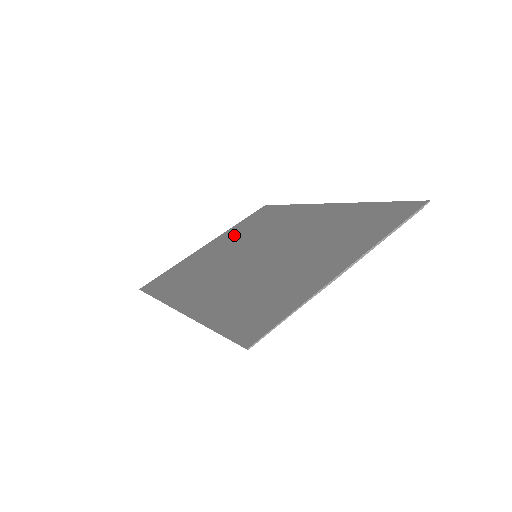
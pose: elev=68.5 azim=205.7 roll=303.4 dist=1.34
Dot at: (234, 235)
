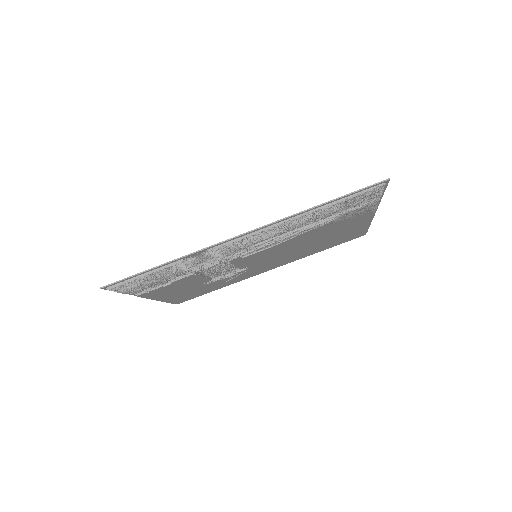
Dot at: occluded
